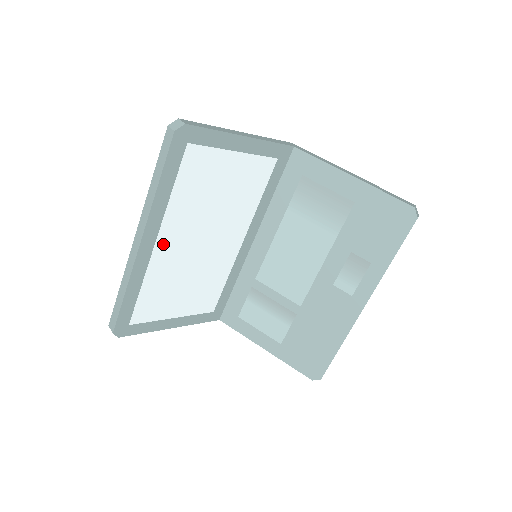
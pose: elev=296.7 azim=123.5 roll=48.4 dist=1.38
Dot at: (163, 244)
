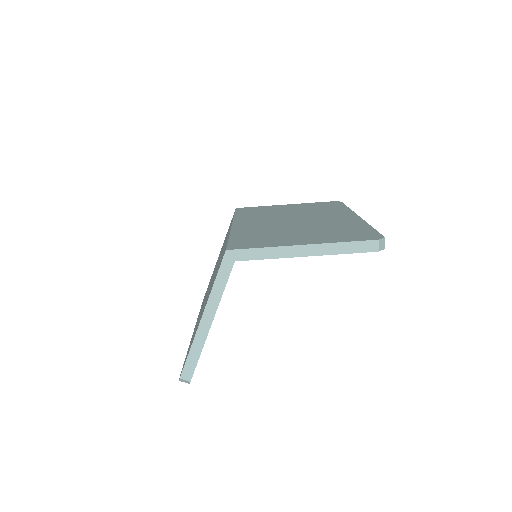
Dot at: occluded
